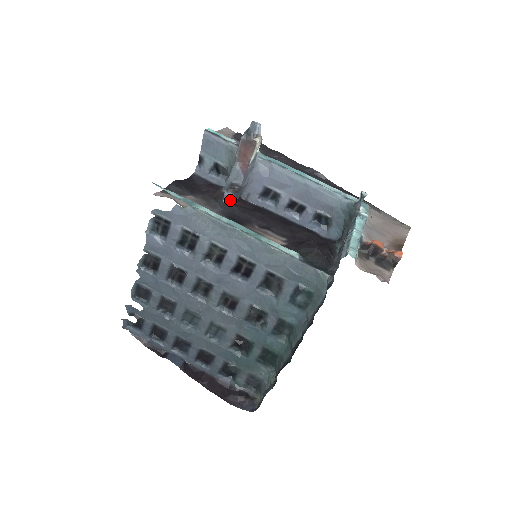
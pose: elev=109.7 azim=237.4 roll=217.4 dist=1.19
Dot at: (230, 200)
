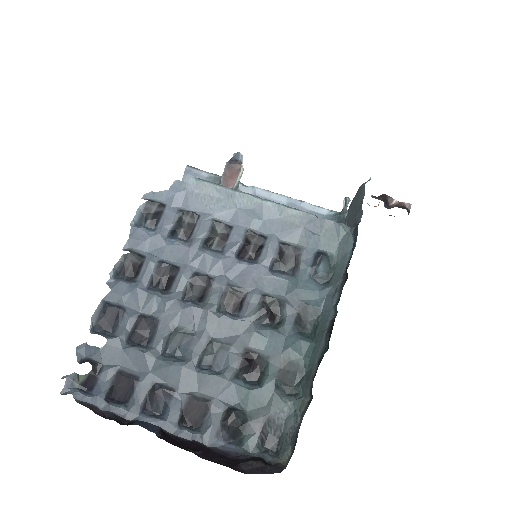
Dot at: occluded
